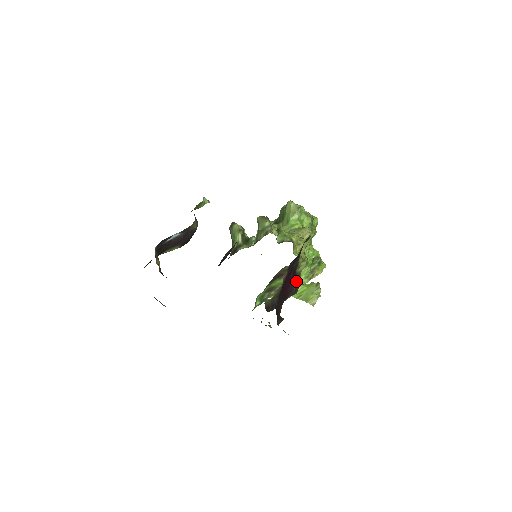
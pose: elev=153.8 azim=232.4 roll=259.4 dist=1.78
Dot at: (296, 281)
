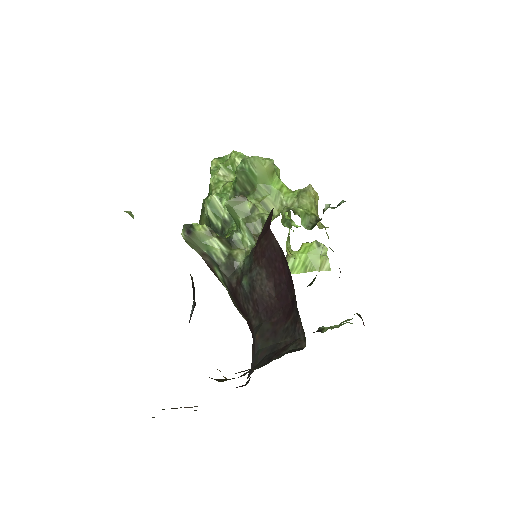
Dot at: occluded
